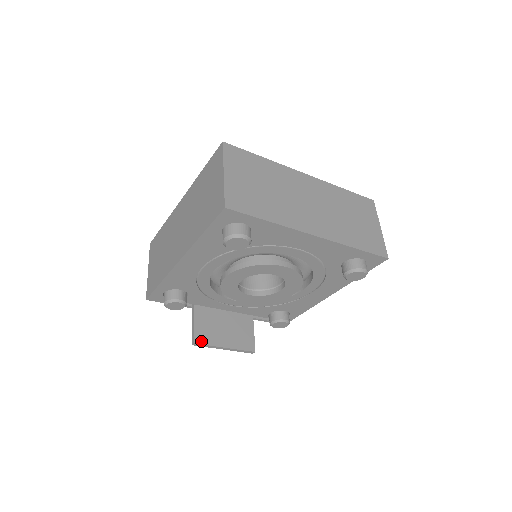
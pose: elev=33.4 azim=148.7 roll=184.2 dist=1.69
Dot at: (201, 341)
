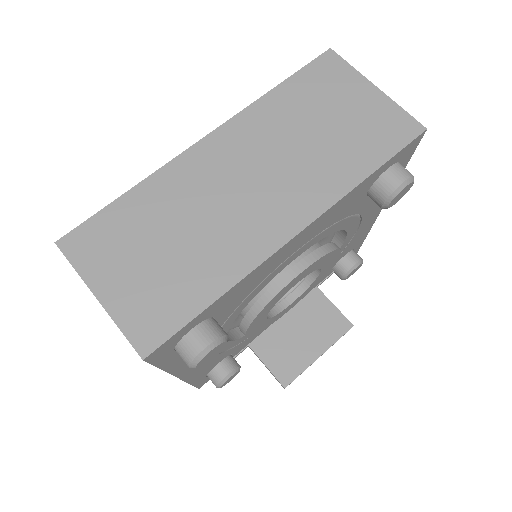
Dot at: (289, 378)
